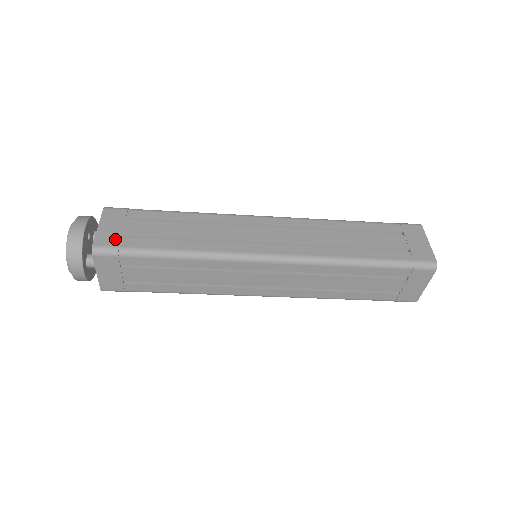
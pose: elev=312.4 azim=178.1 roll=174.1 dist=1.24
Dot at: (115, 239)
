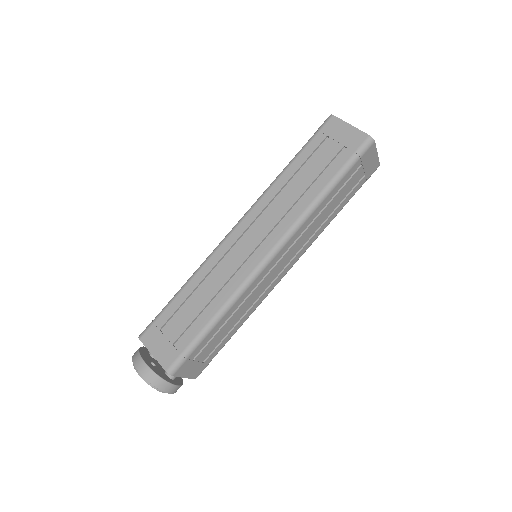
Dot at: (172, 352)
